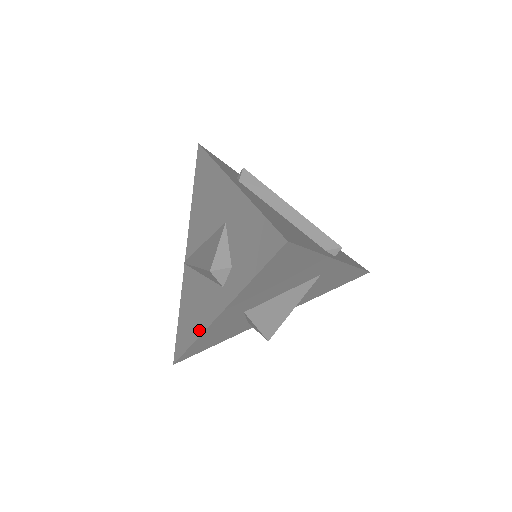
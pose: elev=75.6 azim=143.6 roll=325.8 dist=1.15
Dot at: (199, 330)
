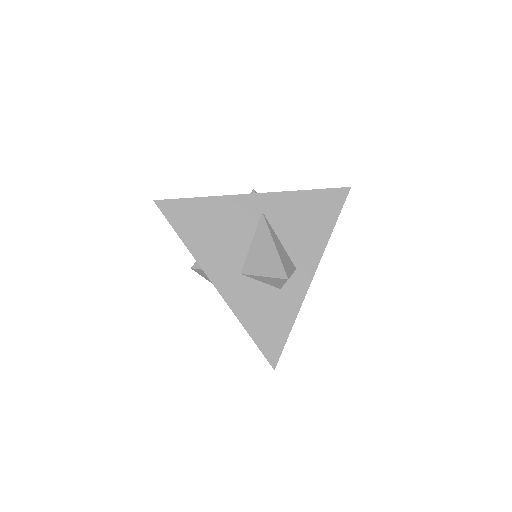
Dot at: (235, 313)
